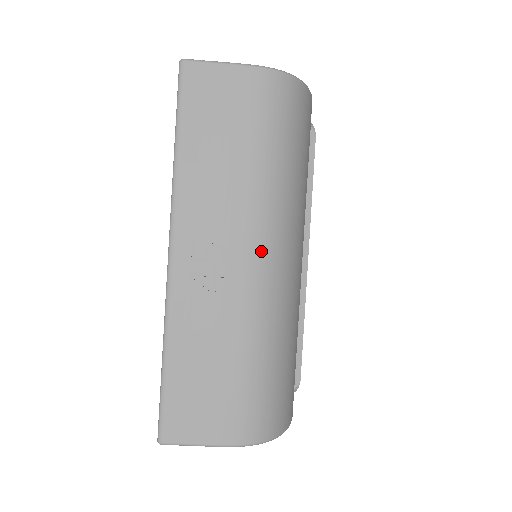
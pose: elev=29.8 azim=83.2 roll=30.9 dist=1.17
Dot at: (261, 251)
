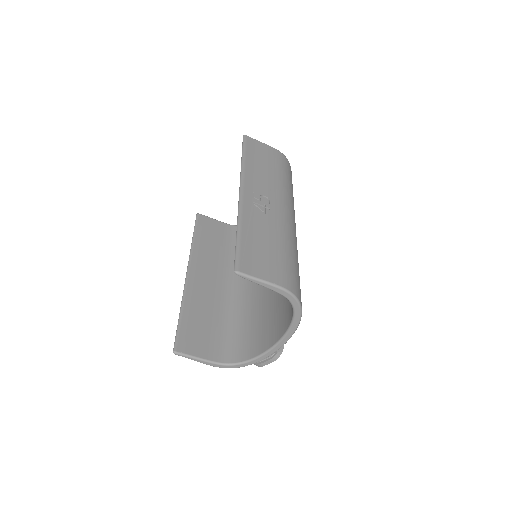
Dot at: (286, 208)
